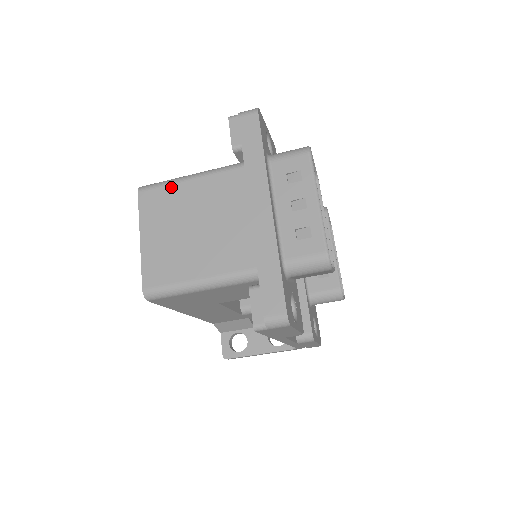
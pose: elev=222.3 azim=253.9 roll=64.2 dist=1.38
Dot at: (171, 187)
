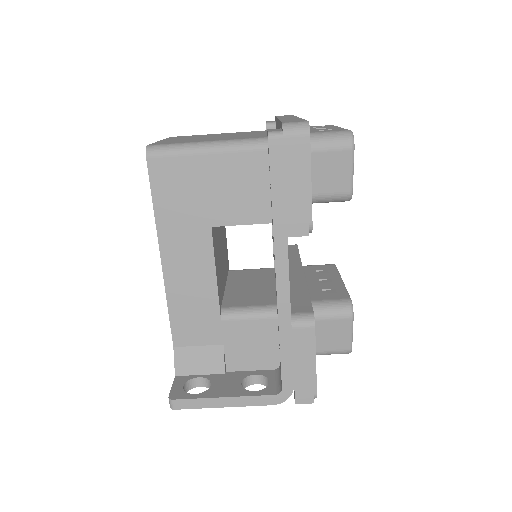
Dot at: occluded
